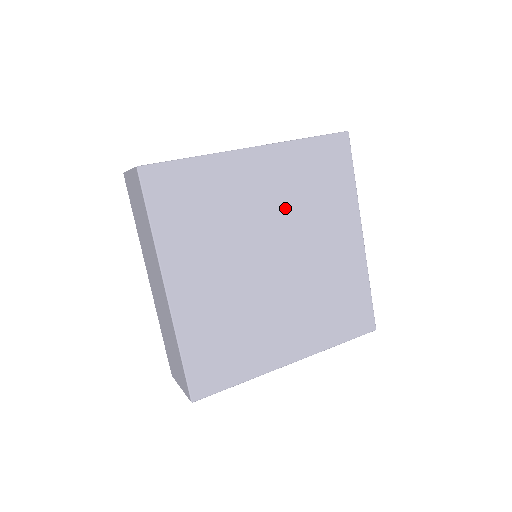
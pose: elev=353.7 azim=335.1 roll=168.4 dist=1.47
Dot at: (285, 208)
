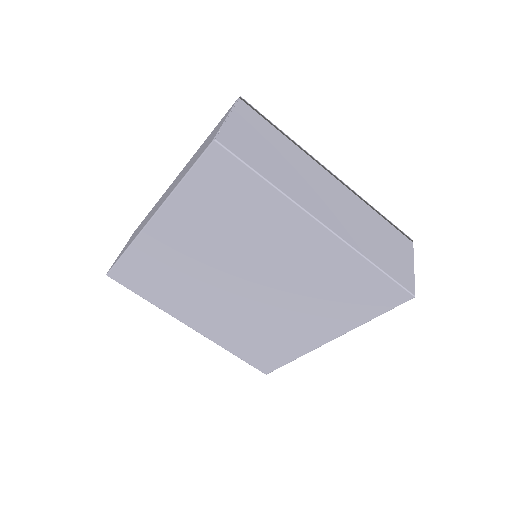
Dot at: (219, 246)
